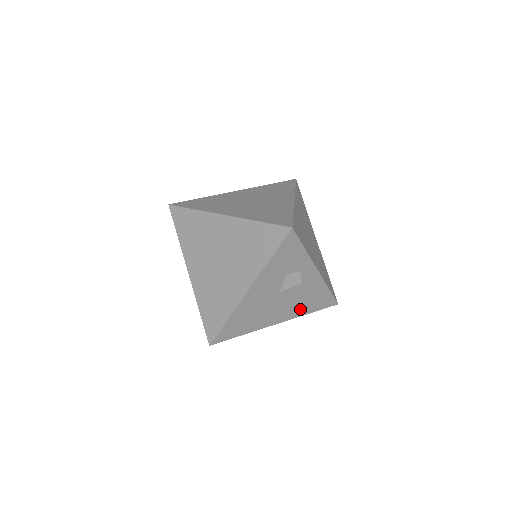
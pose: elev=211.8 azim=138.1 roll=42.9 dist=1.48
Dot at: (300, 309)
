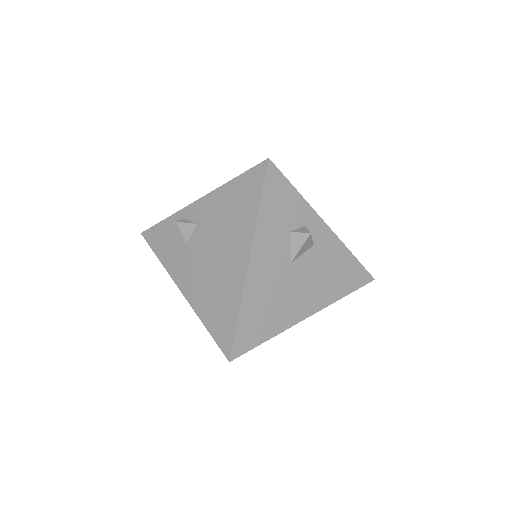
Dot at: (329, 290)
